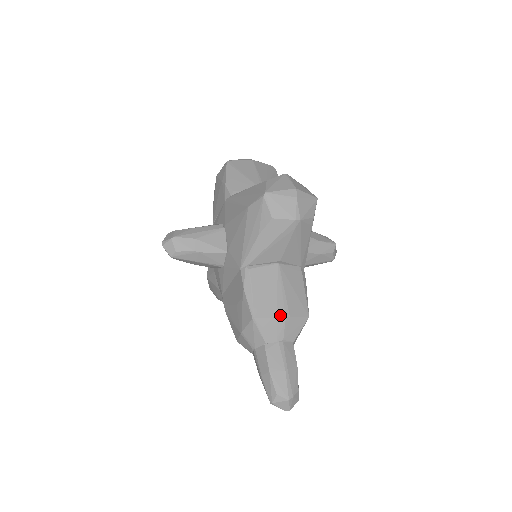
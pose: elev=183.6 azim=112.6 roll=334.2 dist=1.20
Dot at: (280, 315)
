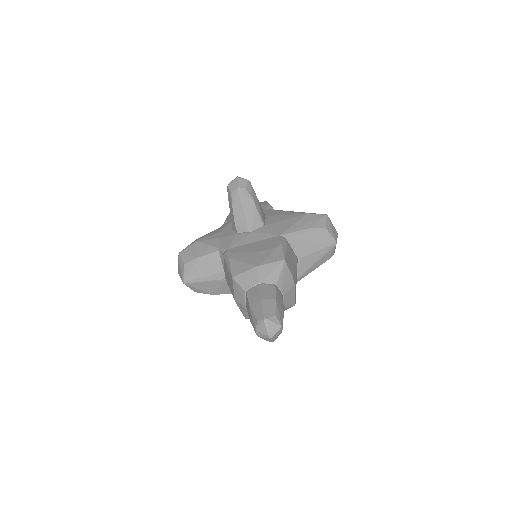
Dot at: (294, 279)
